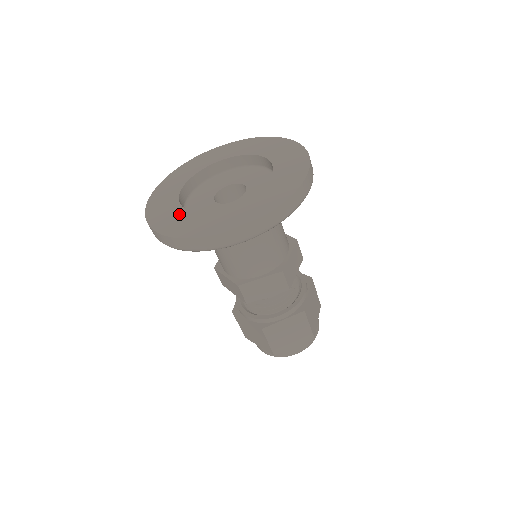
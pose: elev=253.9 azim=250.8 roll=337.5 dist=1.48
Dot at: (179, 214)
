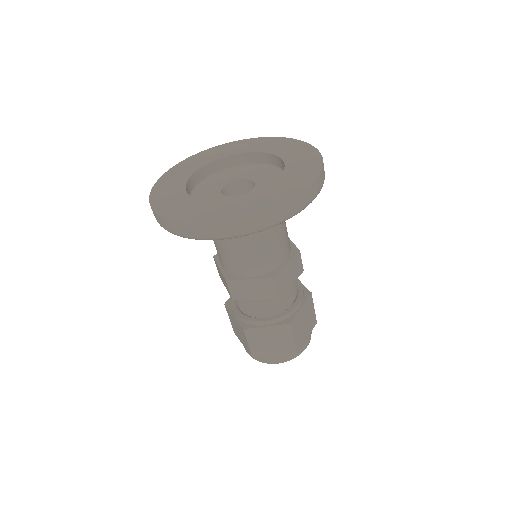
Dot at: (224, 206)
